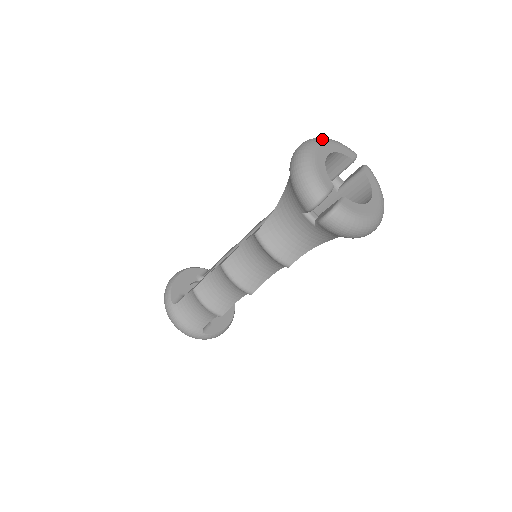
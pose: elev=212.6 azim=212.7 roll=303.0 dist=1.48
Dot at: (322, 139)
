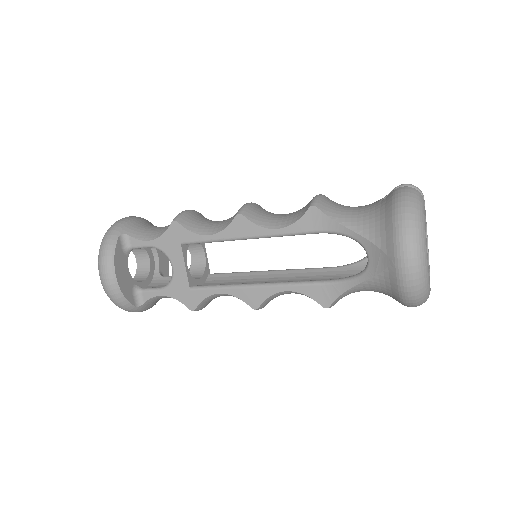
Dot at: (424, 239)
